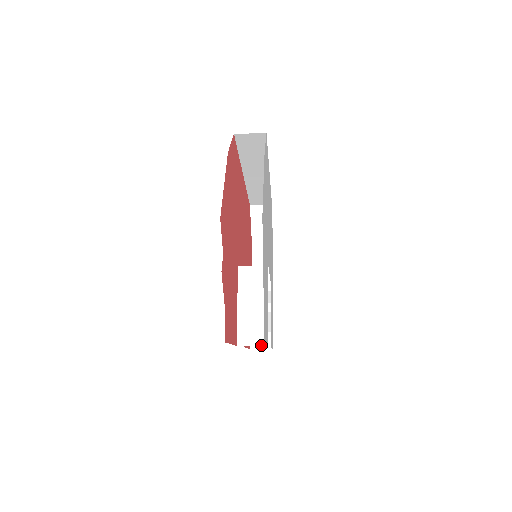
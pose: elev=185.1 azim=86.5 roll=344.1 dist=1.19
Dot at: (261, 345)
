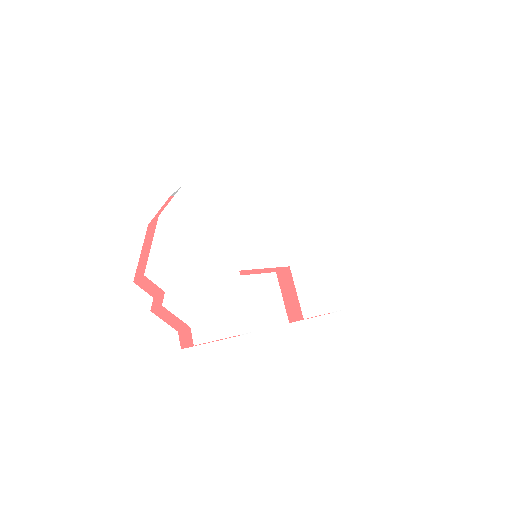
Dot at: occluded
